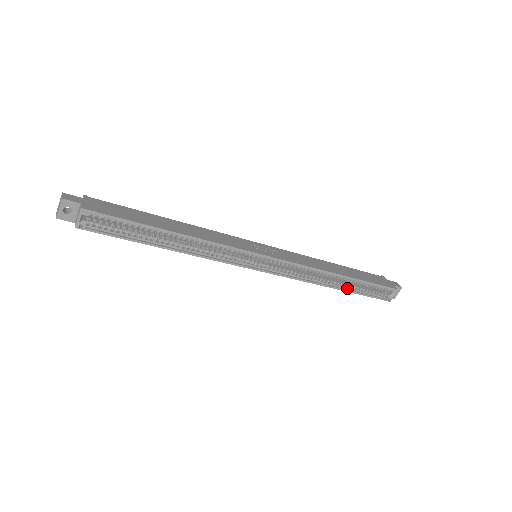
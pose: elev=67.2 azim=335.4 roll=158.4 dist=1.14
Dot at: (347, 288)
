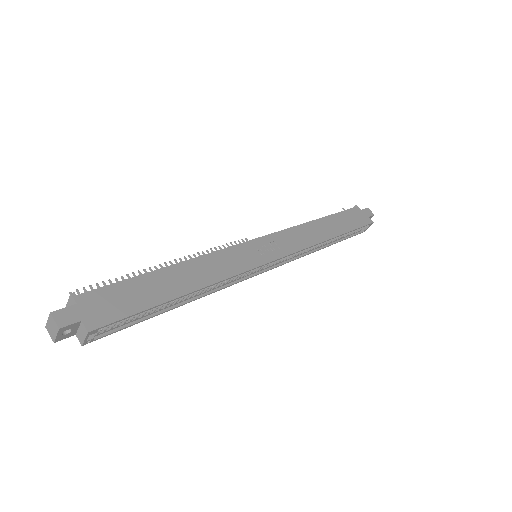
Dot at: (332, 241)
